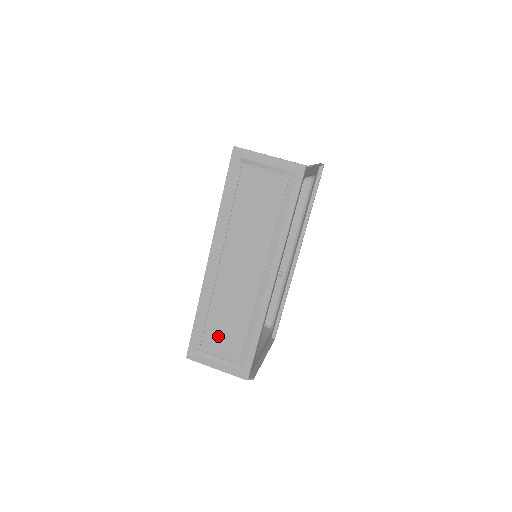
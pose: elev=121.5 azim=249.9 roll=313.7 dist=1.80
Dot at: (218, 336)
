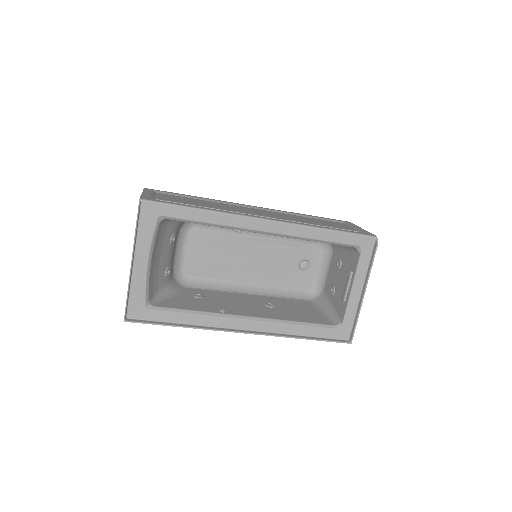
Dot at: (181, 199)
